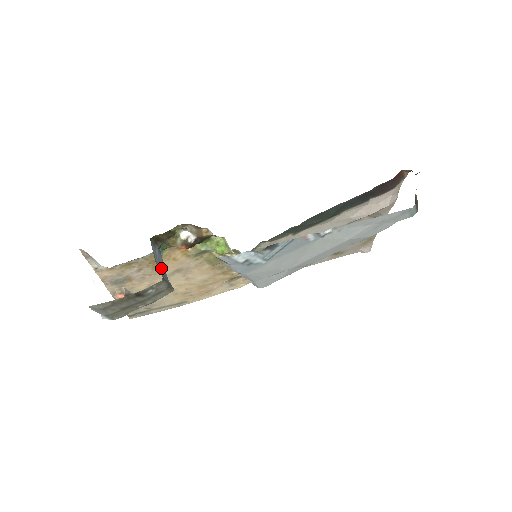
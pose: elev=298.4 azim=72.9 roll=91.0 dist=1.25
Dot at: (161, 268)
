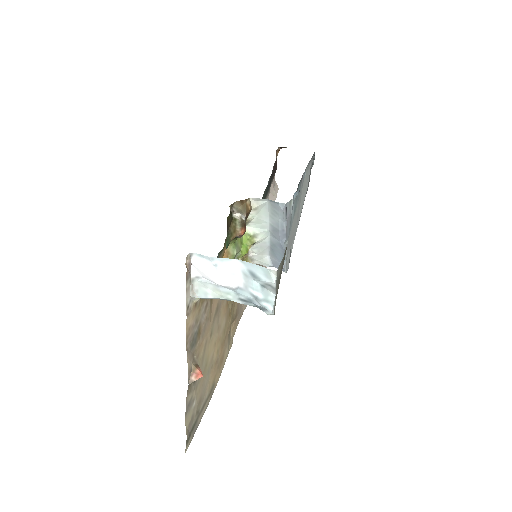
Dot at: occluded
